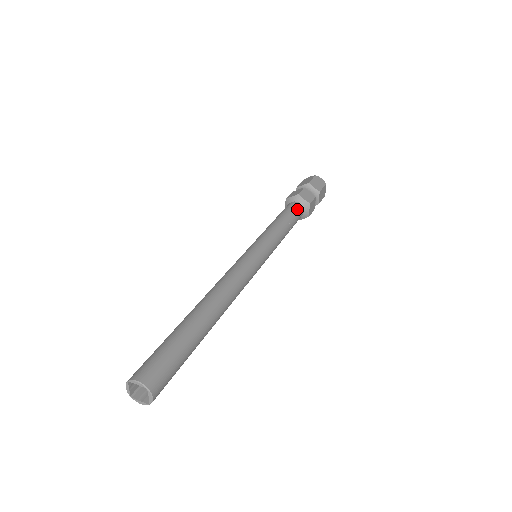
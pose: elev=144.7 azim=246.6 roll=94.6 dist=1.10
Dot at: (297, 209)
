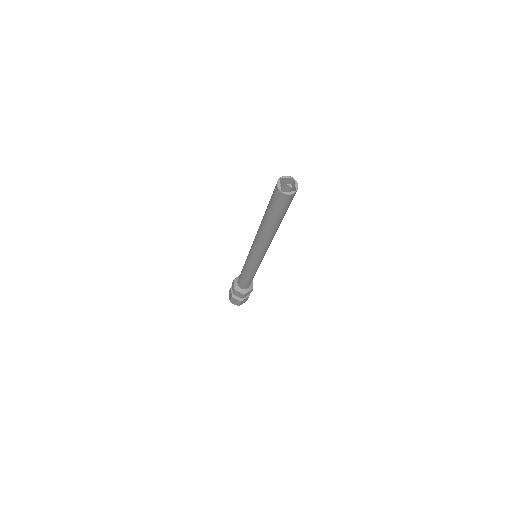
Dot at: occluded
